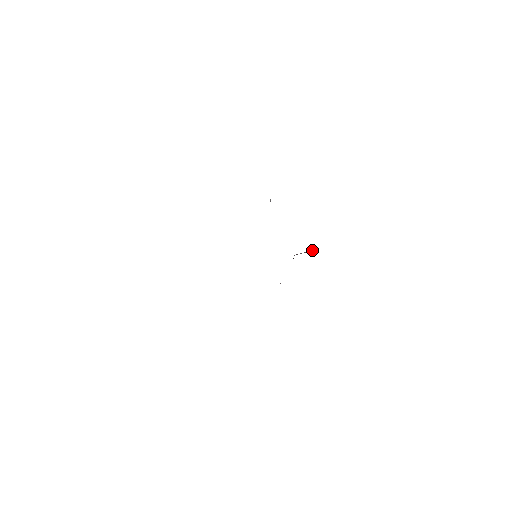
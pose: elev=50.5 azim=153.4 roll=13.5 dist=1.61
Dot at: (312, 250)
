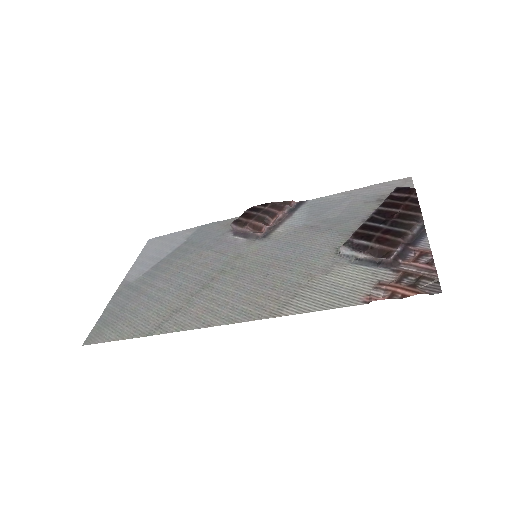
Dot at: (289, 207)
